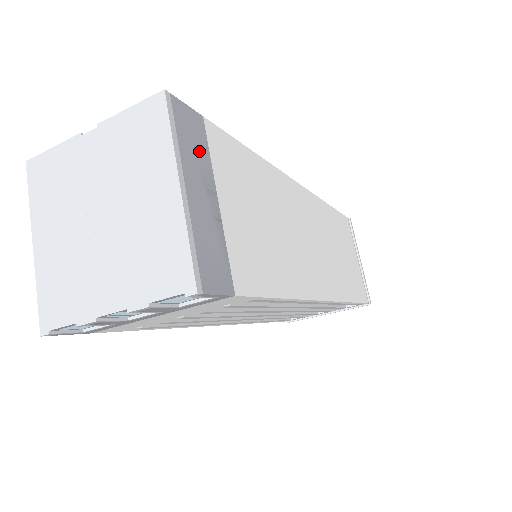
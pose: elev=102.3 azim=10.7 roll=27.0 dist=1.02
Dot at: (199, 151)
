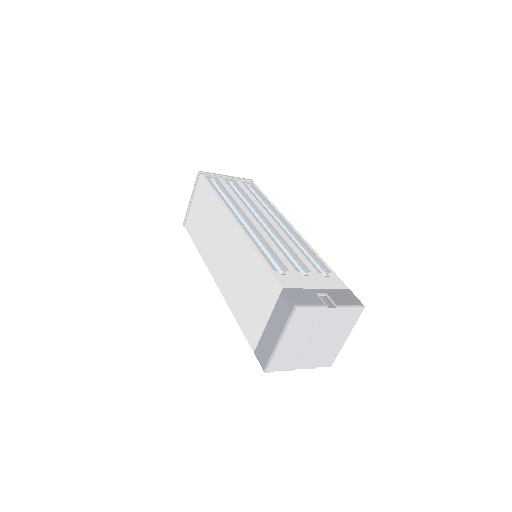
Dot at: occluded
